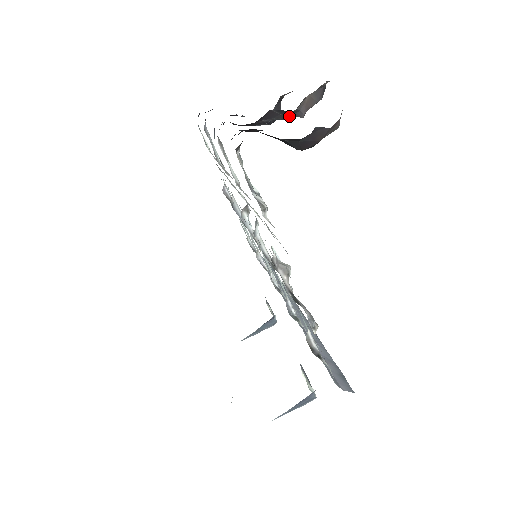
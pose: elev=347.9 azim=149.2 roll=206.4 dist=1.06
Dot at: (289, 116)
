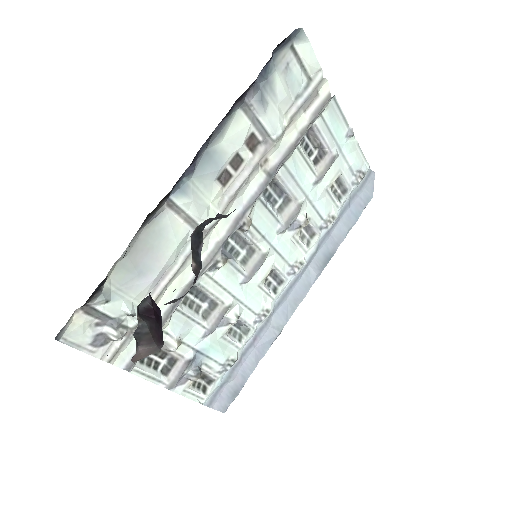
Dot at: occluded
